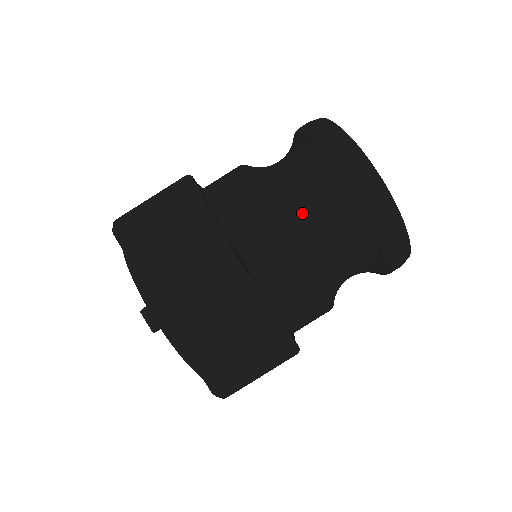
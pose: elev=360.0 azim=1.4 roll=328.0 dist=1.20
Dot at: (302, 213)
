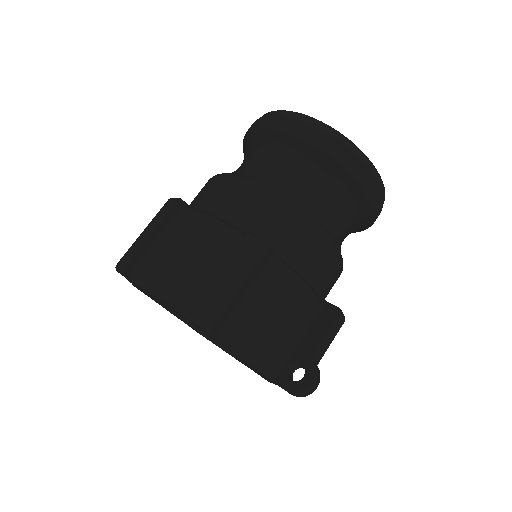
Dot at: (338, 235)
